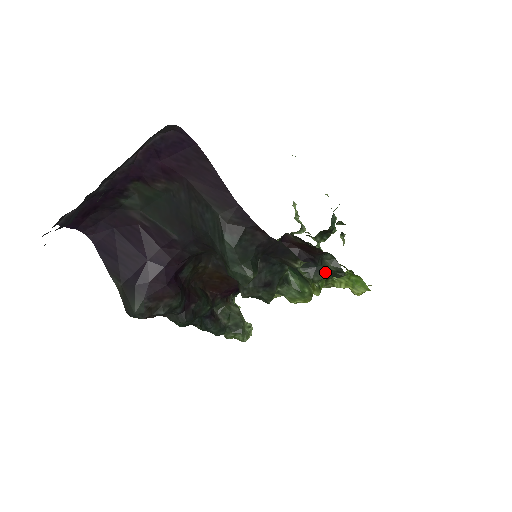
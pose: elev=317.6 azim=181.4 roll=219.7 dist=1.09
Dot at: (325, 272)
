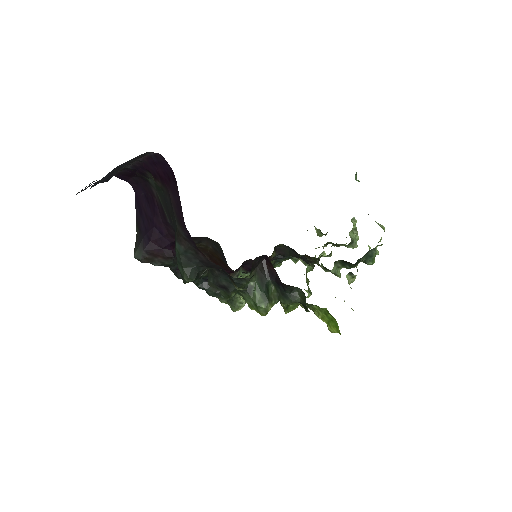
Dot at: (291, 300)
